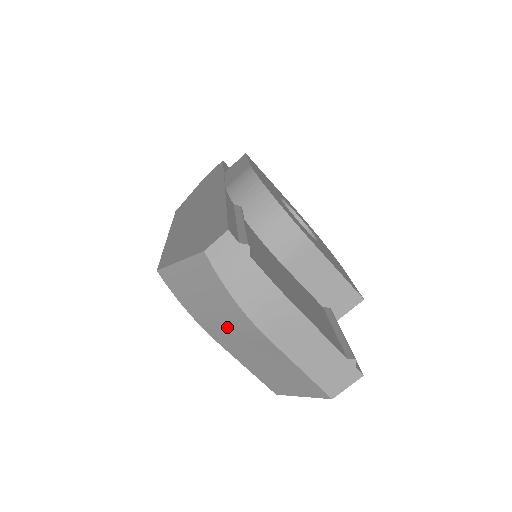
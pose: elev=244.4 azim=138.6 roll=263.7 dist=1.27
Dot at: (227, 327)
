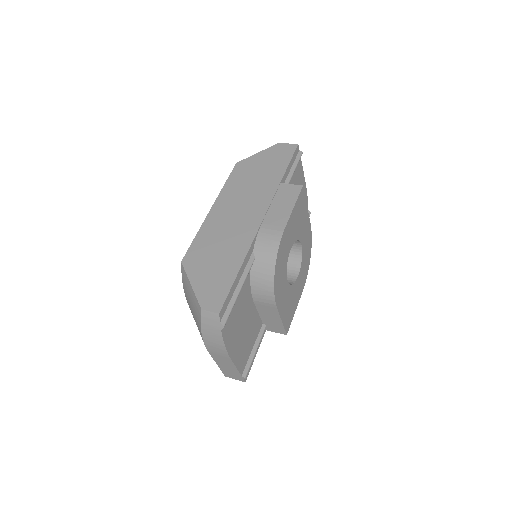
Dot at: occluded
